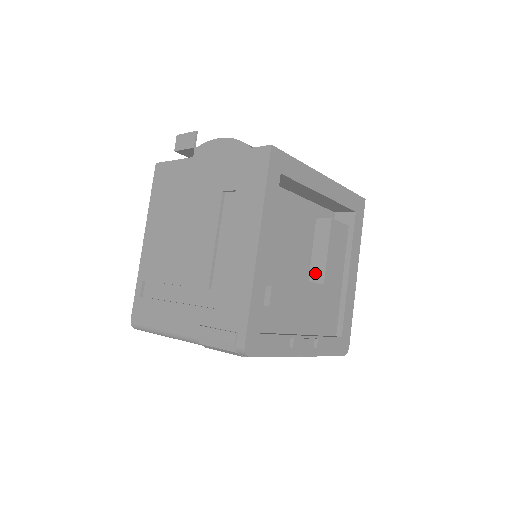
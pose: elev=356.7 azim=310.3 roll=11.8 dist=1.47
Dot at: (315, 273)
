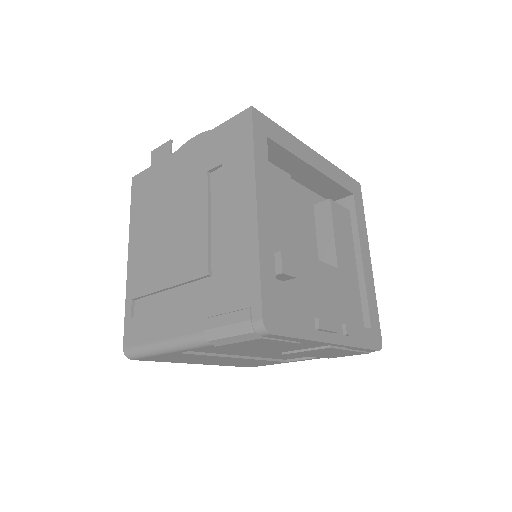
Dot at: (325, 259)
